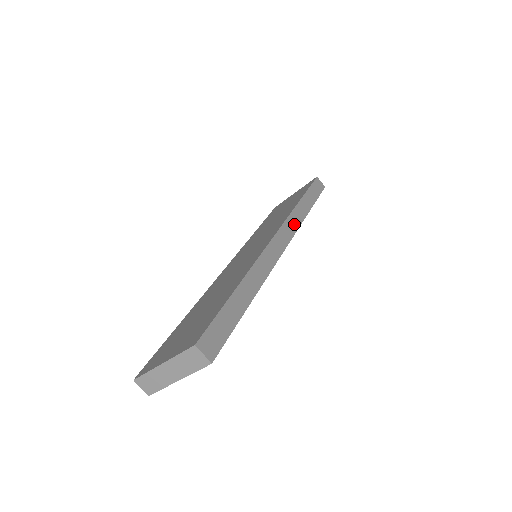
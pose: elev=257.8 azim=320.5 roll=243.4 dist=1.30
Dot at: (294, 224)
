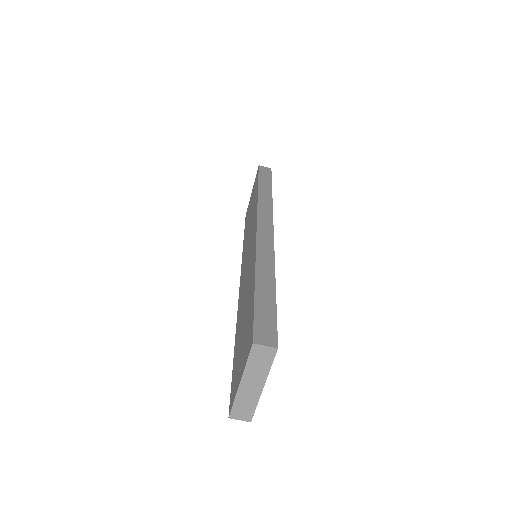
Dot at: (267, 209)
